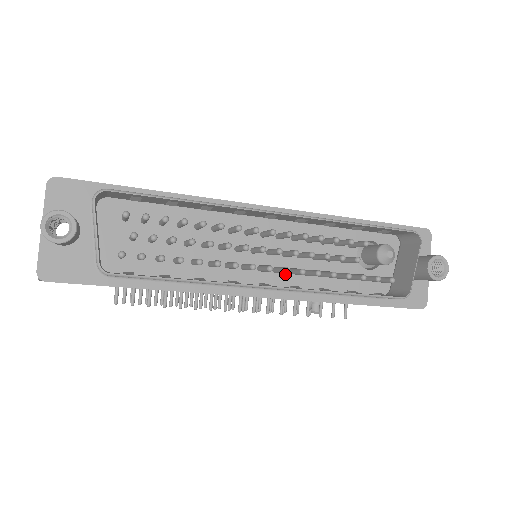
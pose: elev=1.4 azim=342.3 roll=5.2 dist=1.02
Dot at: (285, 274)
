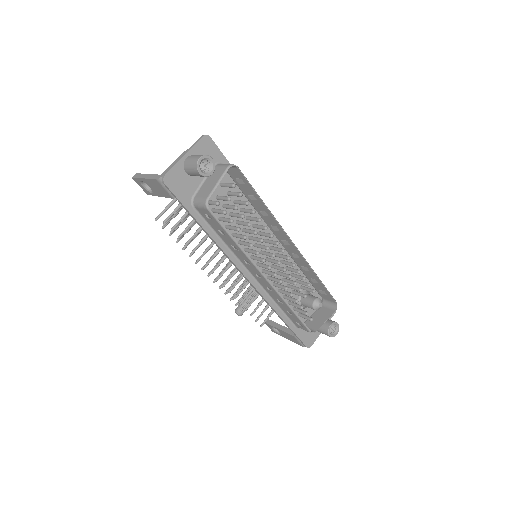
Dot at: occluded
